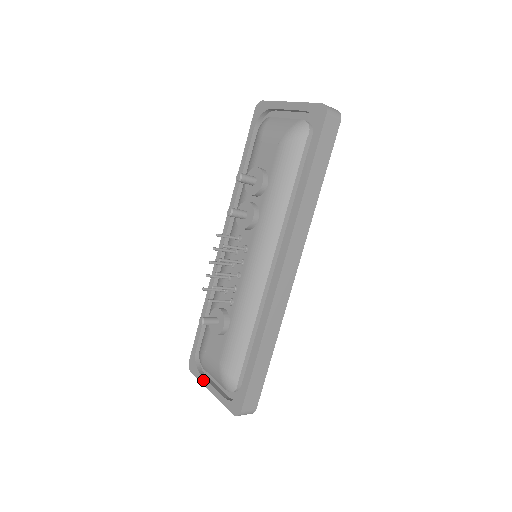
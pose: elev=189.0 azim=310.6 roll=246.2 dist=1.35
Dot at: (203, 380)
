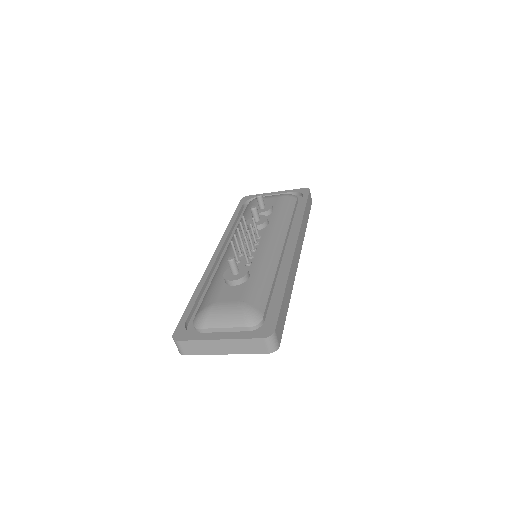
Dot at: (204, 336)
